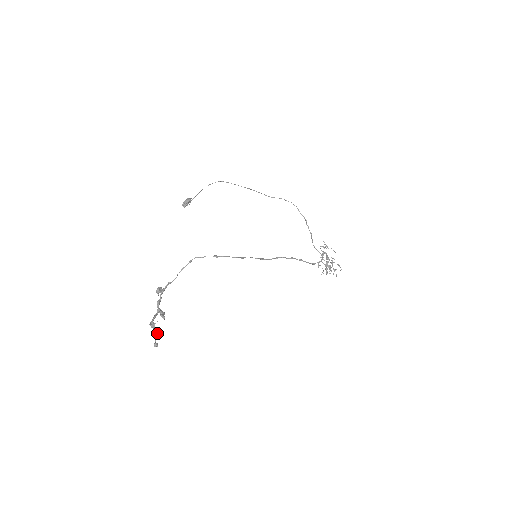
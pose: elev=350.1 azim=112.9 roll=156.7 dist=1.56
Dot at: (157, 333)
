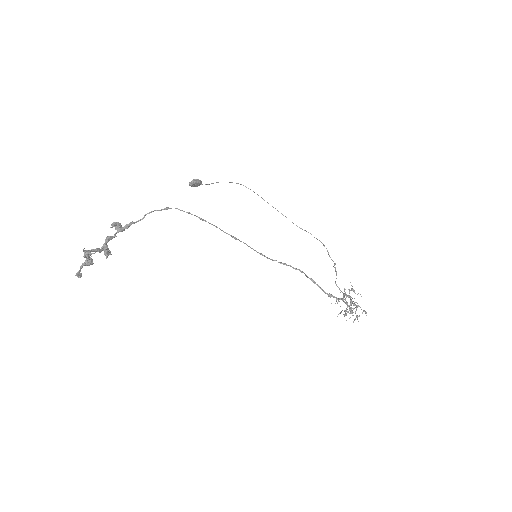
Dot at: (87, 261)
